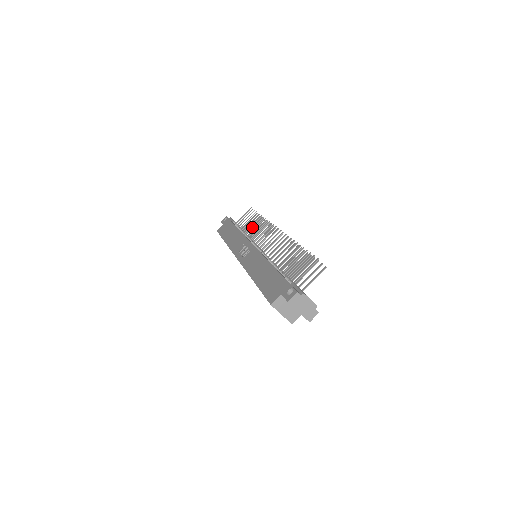
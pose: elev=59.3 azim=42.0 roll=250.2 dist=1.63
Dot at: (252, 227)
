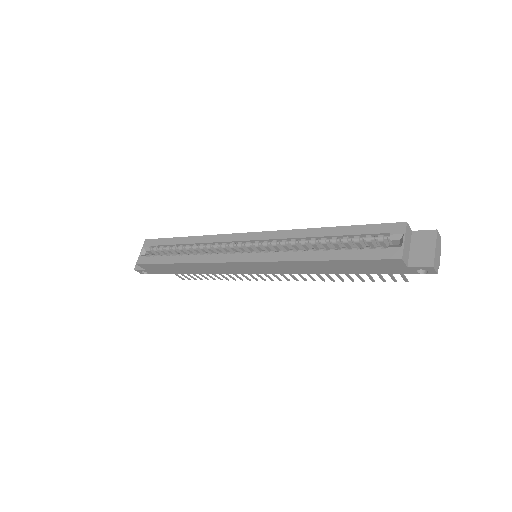
Dot at: occluded
